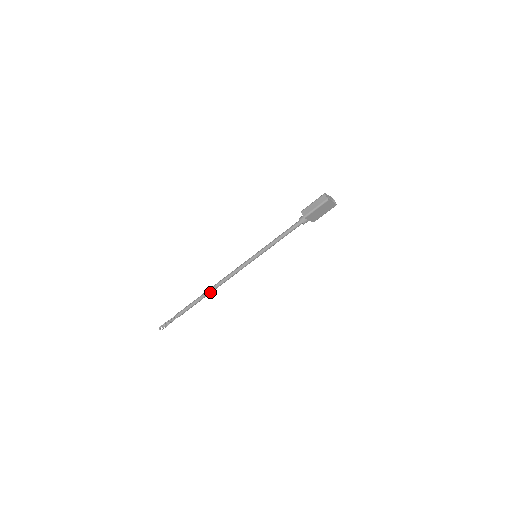
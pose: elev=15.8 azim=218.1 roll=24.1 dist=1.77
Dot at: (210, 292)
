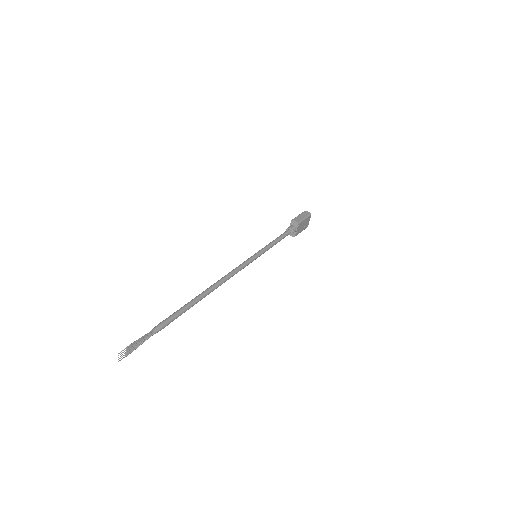
Dot at: (209, 292)
